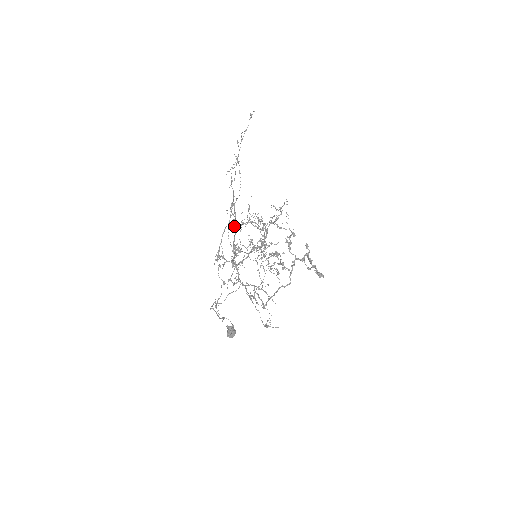
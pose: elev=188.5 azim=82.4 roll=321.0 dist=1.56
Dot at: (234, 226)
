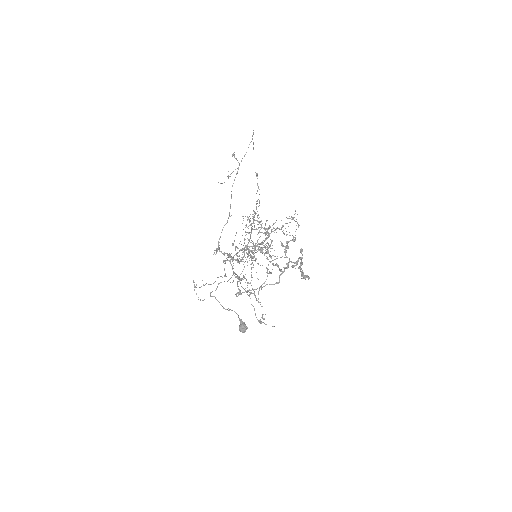
Dot at: (250, 232)
